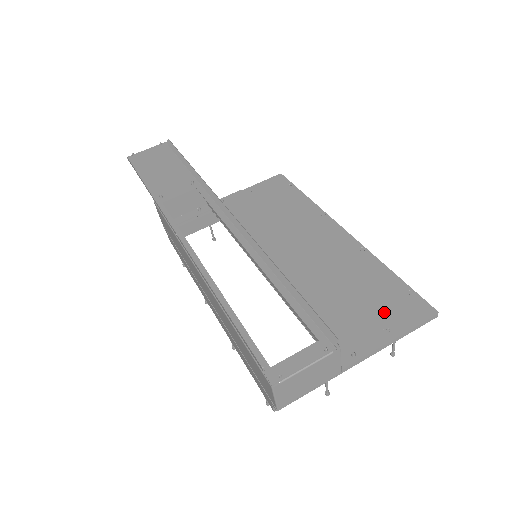
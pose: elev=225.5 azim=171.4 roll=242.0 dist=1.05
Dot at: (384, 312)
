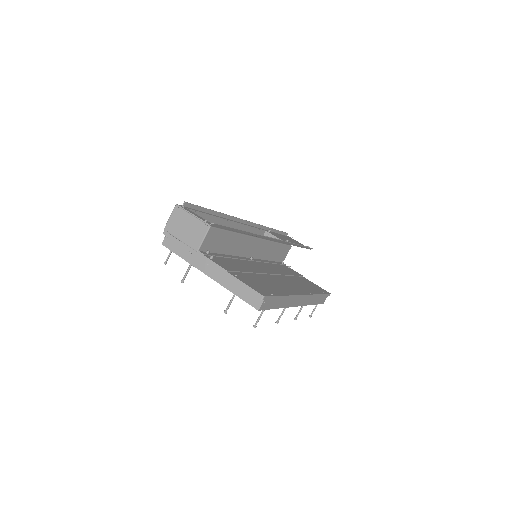
Dot at: (249, 280)
